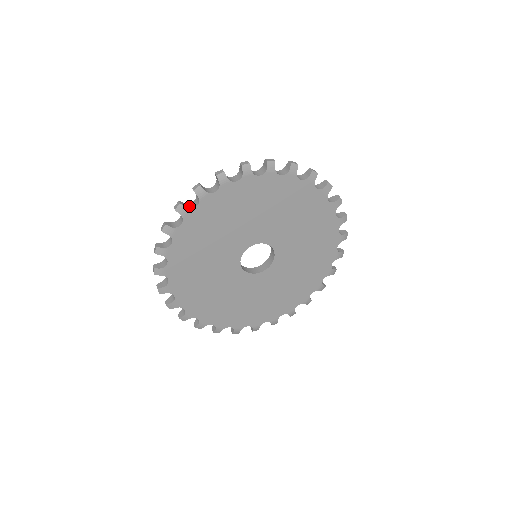
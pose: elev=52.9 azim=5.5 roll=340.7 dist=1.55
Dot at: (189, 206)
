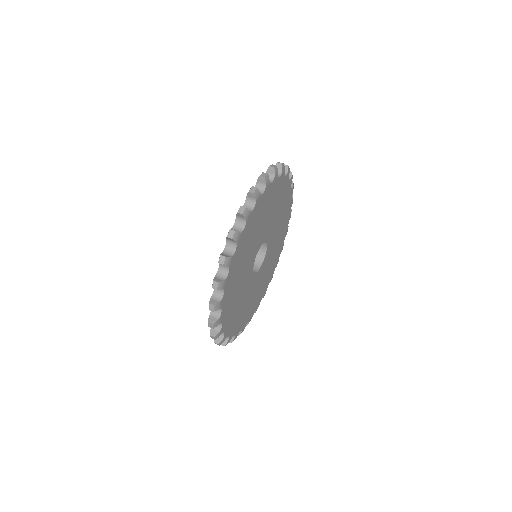
Dot at: occluded
